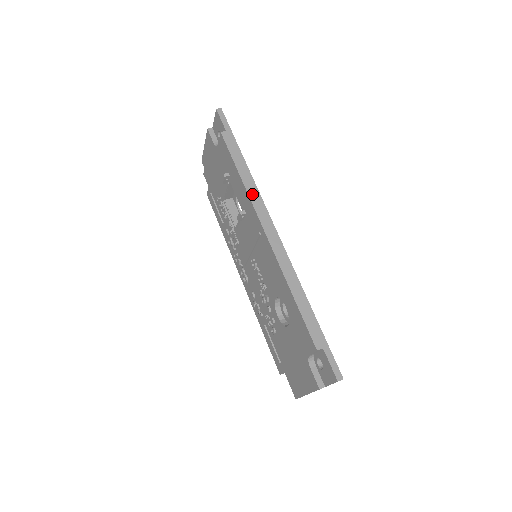
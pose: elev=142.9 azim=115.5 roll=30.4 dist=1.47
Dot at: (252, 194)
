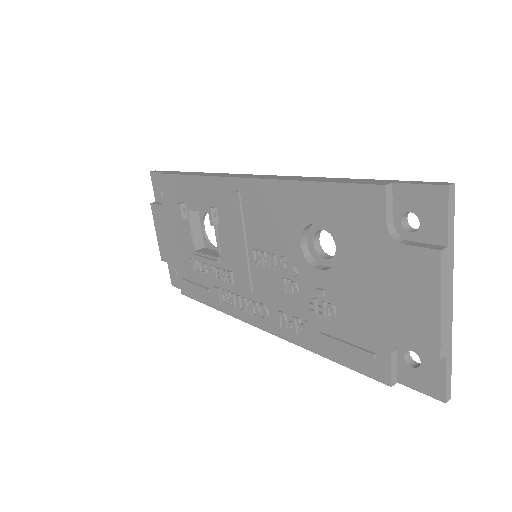
Dot at: (211, 175)
